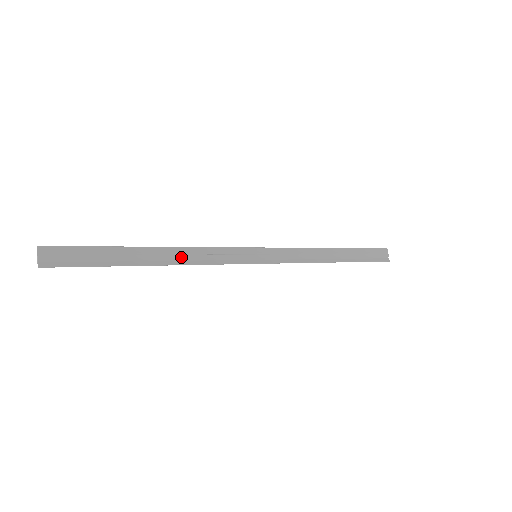
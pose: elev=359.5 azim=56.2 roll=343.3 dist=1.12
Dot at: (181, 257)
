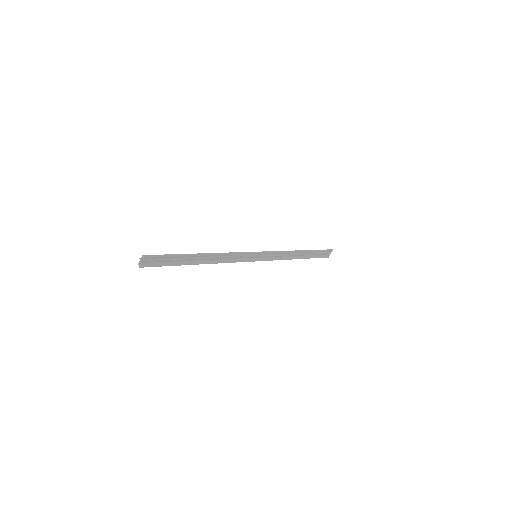
Dot at: (215, 259)
